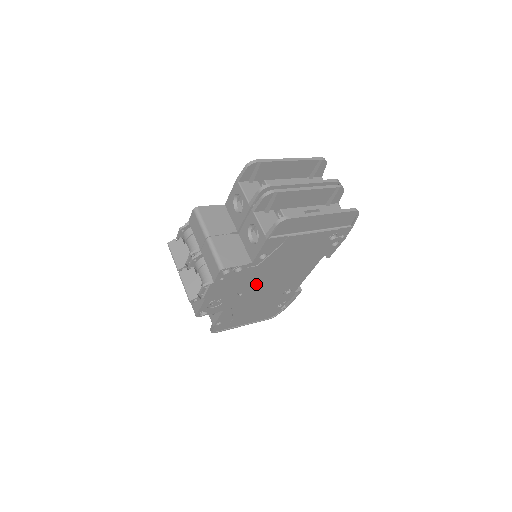
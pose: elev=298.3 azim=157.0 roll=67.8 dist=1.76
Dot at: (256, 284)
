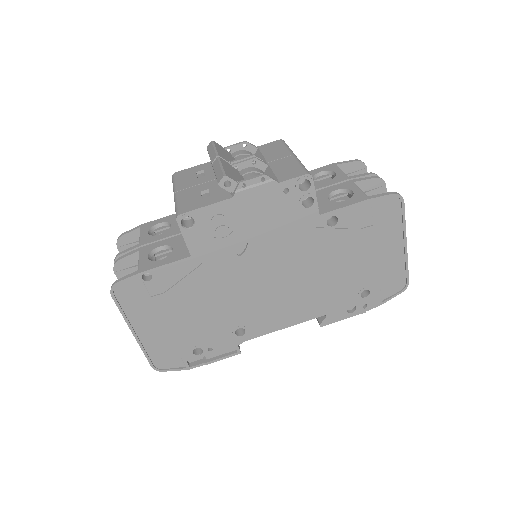
Dot at: (266, 260)
